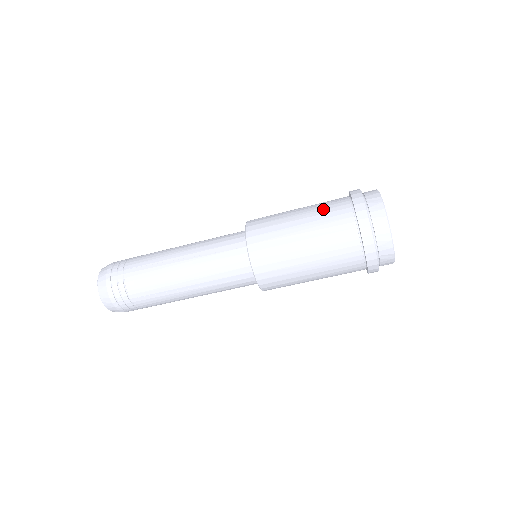
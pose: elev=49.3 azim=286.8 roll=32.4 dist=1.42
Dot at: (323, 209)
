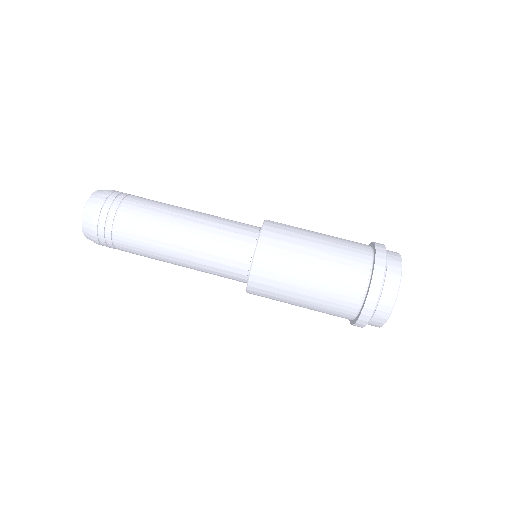
Dot at: (344, 242)
